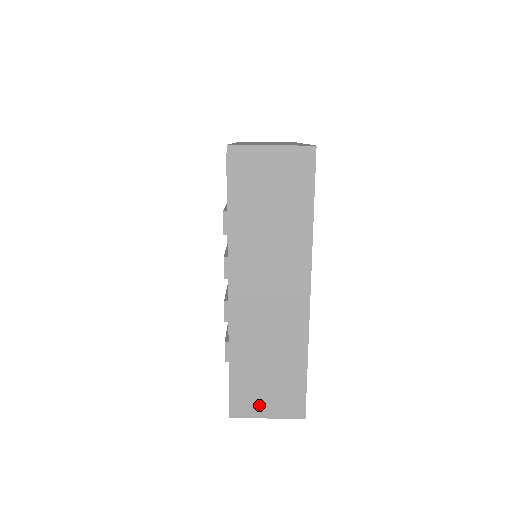
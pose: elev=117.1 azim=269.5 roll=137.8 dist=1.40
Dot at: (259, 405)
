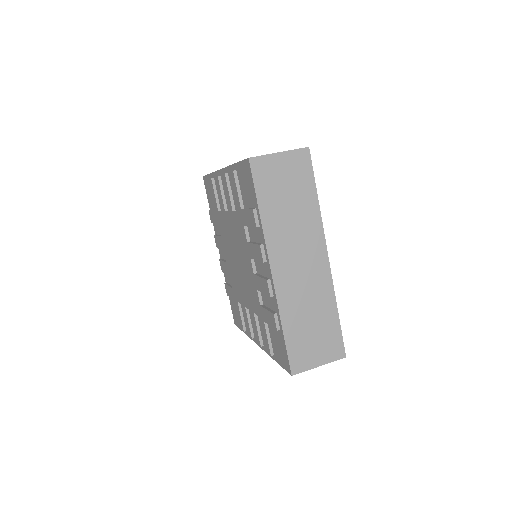
Dot at: (311, 357)
